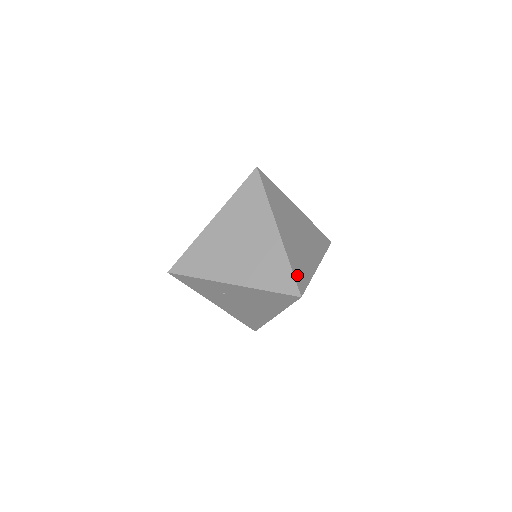
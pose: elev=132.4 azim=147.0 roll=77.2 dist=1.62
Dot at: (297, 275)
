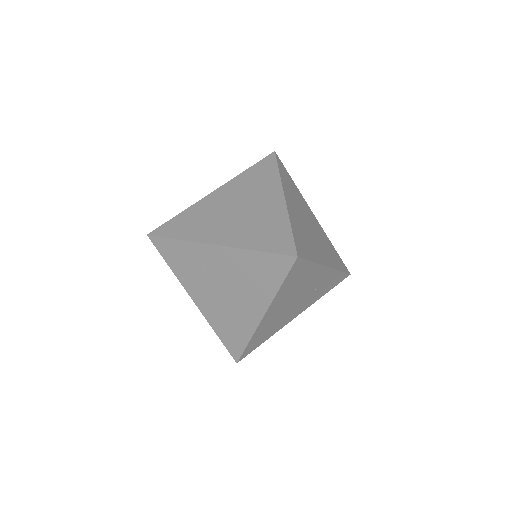
Dot at: (297, 241)
